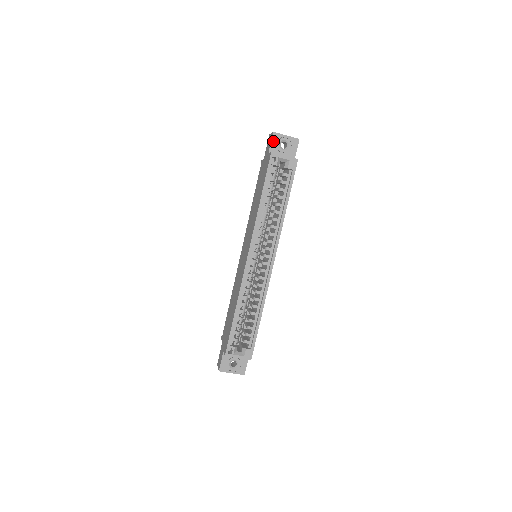
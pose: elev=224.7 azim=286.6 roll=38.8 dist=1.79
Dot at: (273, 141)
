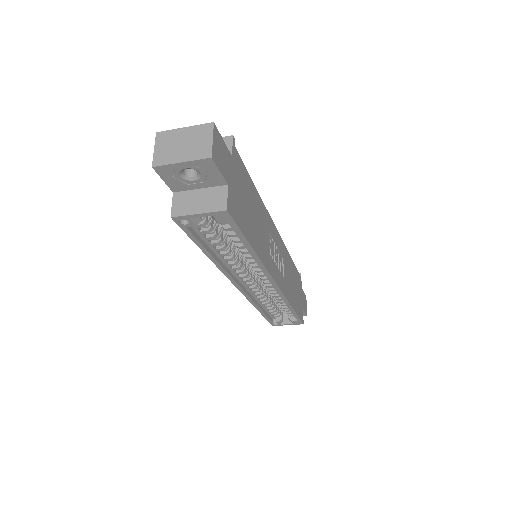
Dot at: (165, 177)
